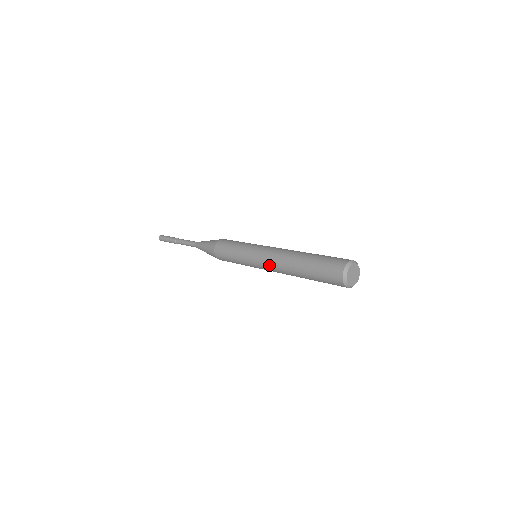
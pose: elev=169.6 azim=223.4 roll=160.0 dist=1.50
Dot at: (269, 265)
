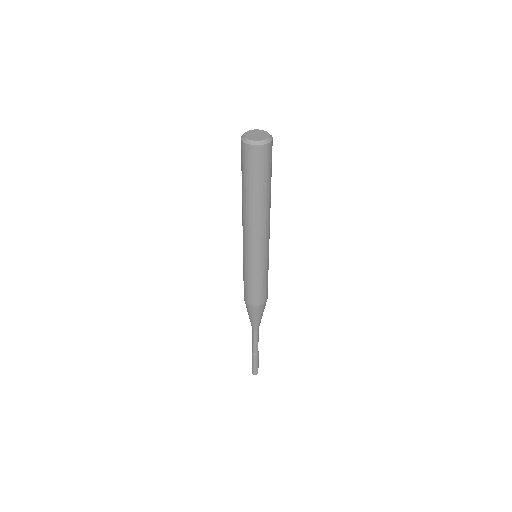
Dot at: occluded
